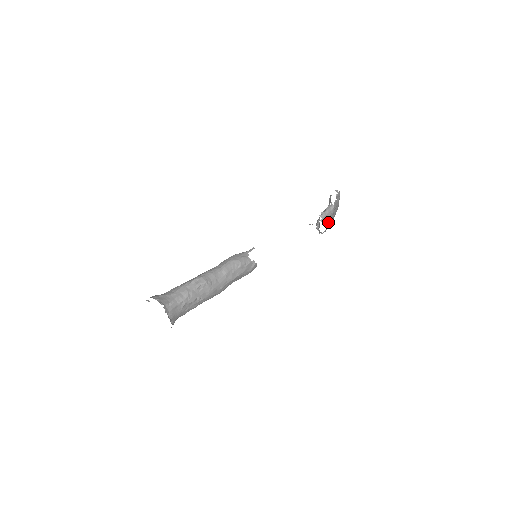
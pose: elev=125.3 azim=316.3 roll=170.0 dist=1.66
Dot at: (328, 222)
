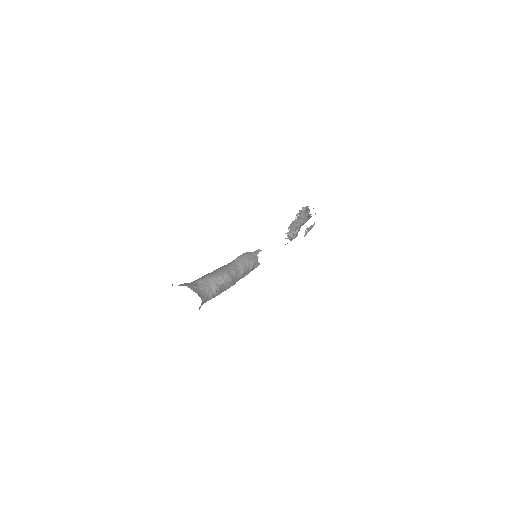
Dot at: occluded
